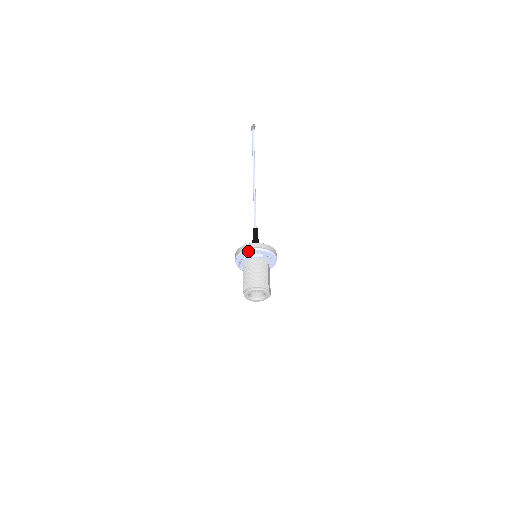
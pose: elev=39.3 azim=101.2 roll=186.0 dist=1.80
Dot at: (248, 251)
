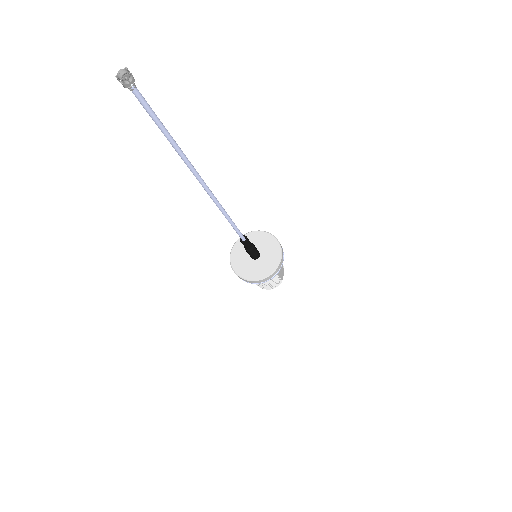
Dot at: occluded
